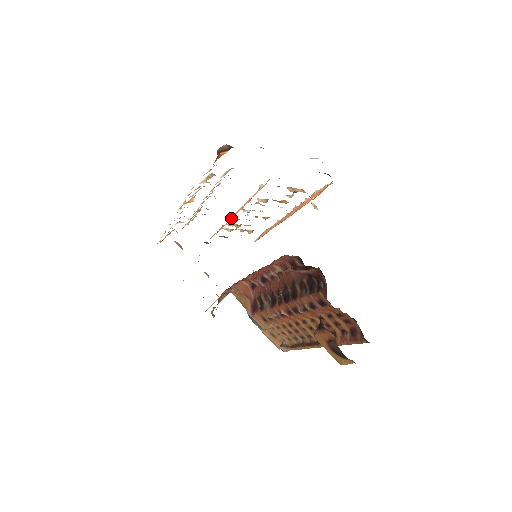
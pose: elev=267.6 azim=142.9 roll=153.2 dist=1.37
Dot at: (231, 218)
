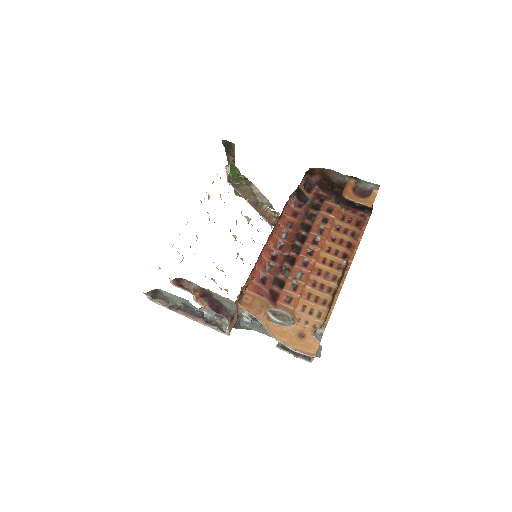
Dot at: occluded
